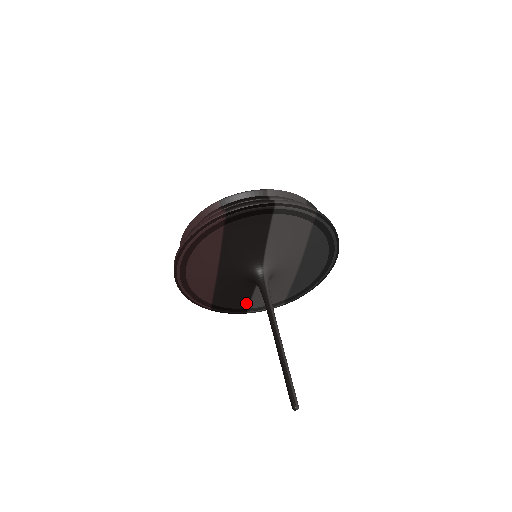
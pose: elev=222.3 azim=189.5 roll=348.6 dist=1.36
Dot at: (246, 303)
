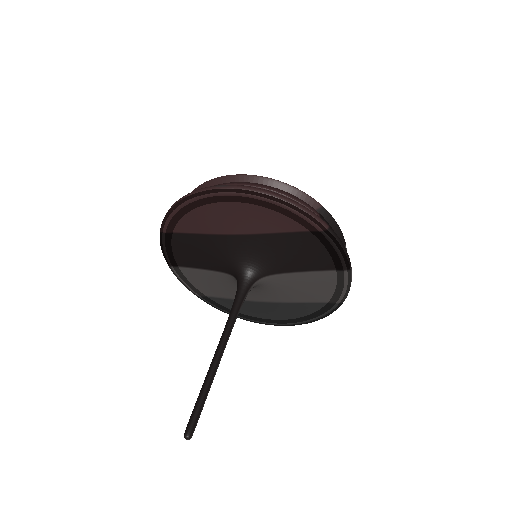
Dot at: (188, 264)
